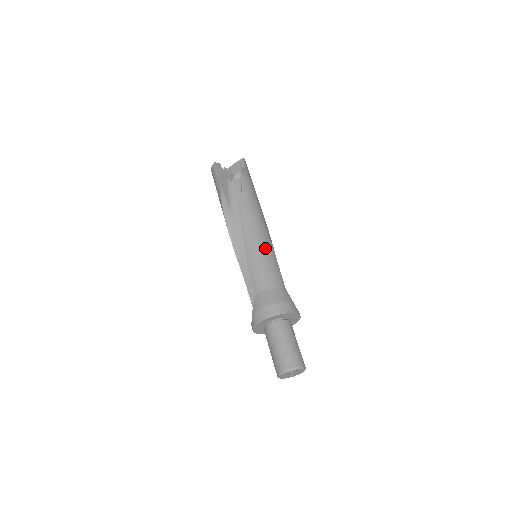
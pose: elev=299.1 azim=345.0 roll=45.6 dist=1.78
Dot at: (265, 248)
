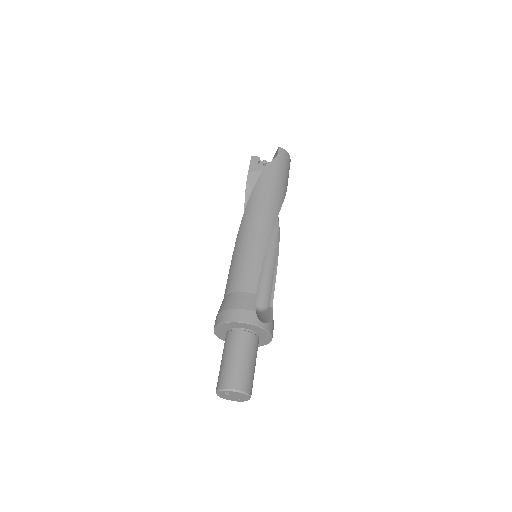
Dot at: (251, 246)
